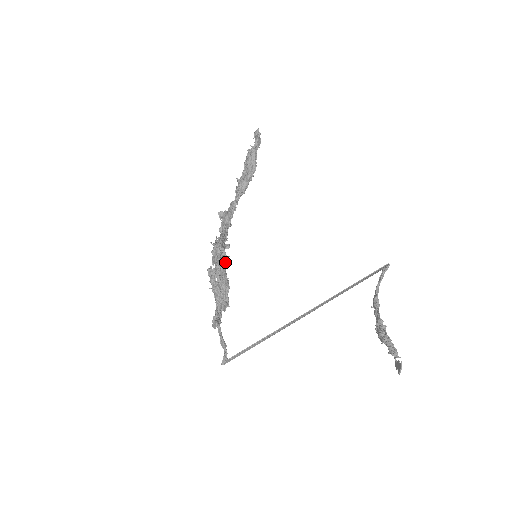
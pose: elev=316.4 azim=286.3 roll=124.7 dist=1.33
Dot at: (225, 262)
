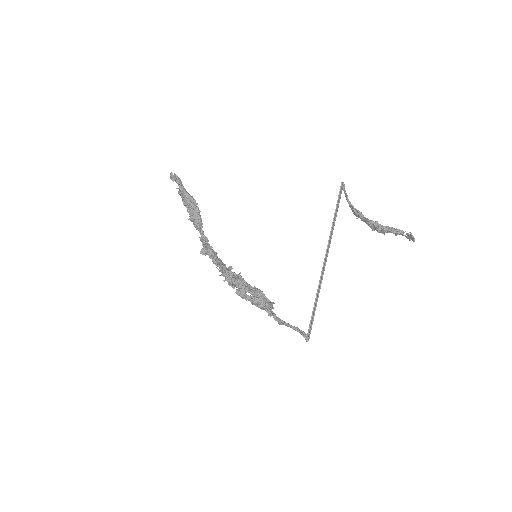
Dot at: occluded
